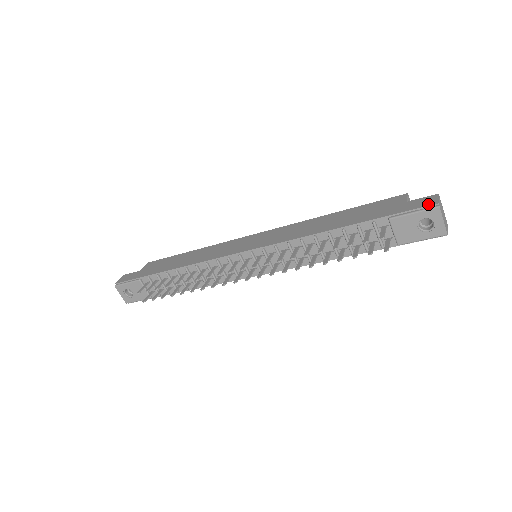
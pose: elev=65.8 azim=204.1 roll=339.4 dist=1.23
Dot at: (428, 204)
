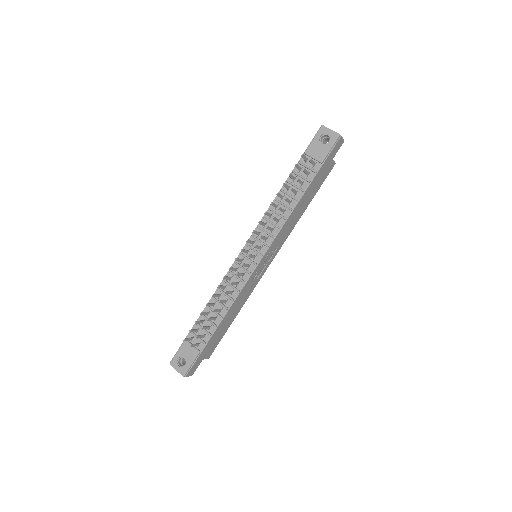
Dot at: (318, 131)
